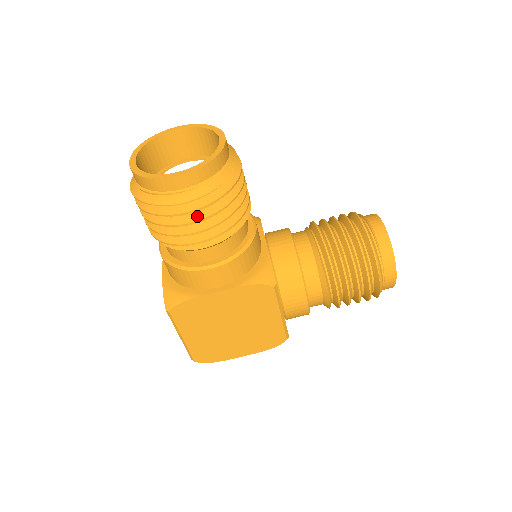
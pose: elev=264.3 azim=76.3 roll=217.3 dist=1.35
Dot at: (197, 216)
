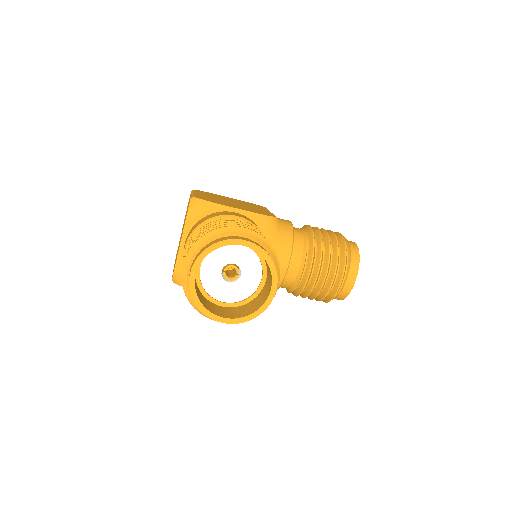
Dot at: occluded
